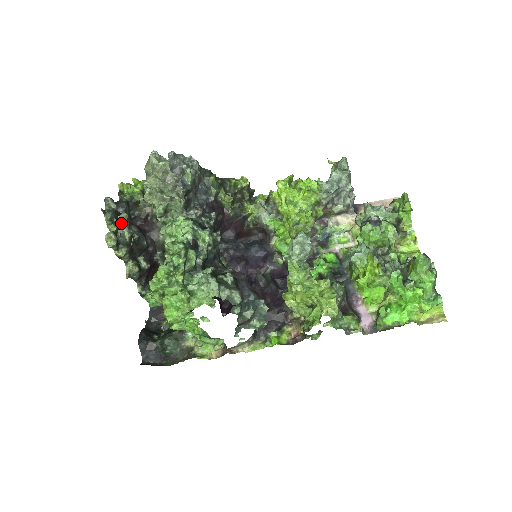
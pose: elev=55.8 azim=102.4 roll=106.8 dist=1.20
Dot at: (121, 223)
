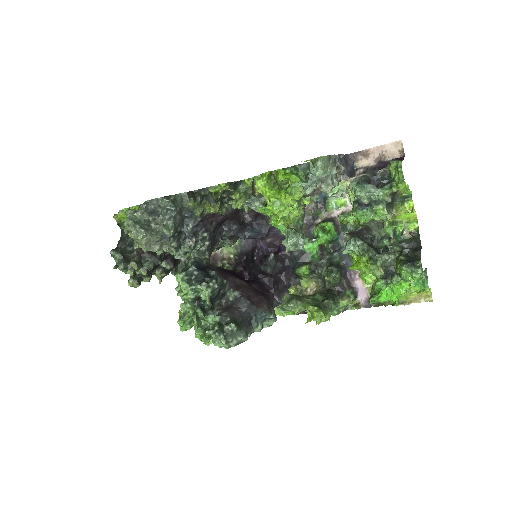
Dot at: (134, 268)
